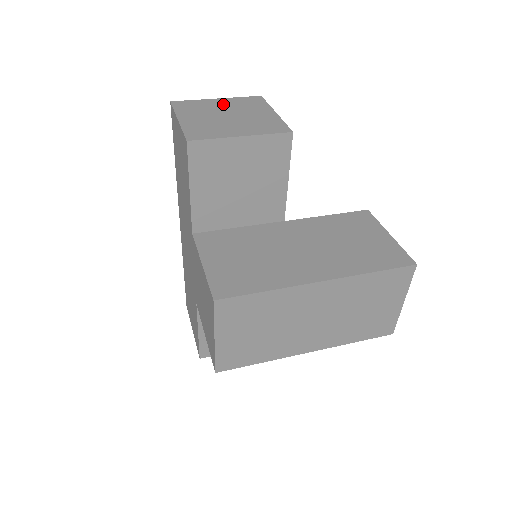
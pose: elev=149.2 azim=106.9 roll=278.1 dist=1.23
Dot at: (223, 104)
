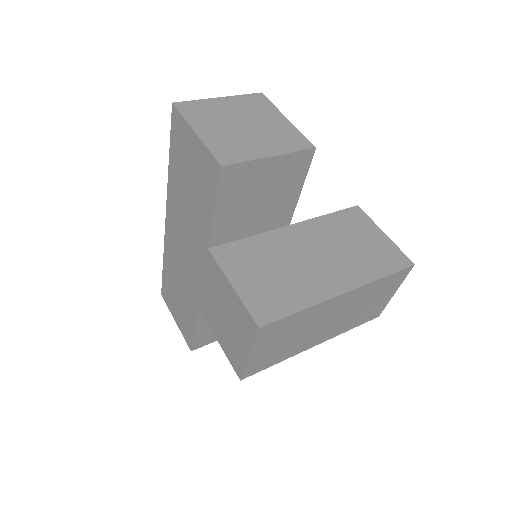
Dot at: (230, 106)
